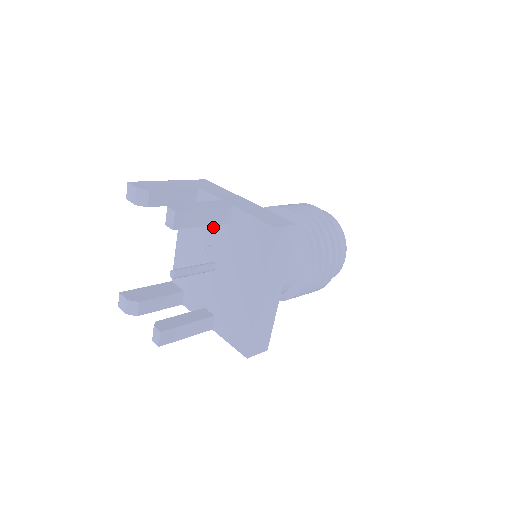
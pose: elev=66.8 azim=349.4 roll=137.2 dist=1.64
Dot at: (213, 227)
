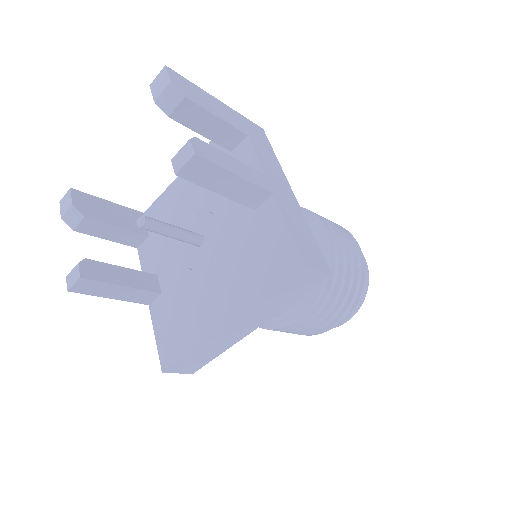
Dot at: occluded
